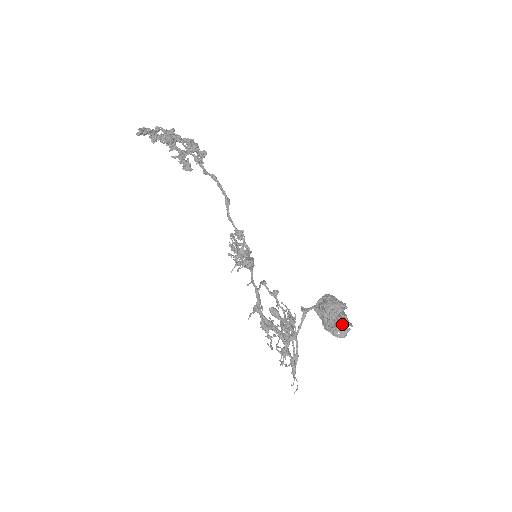
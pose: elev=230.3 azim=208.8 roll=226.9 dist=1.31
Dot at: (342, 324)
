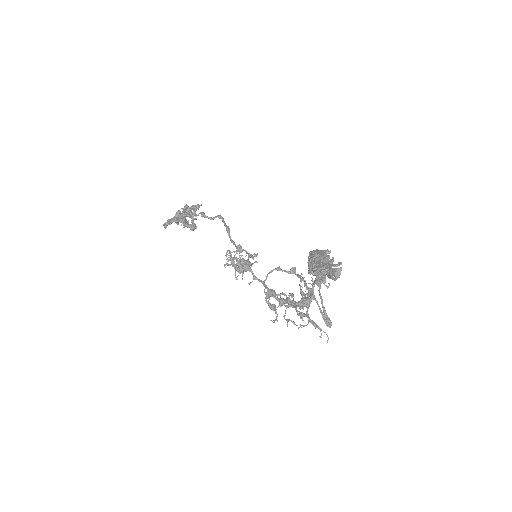
Dot at: (322, 271)
